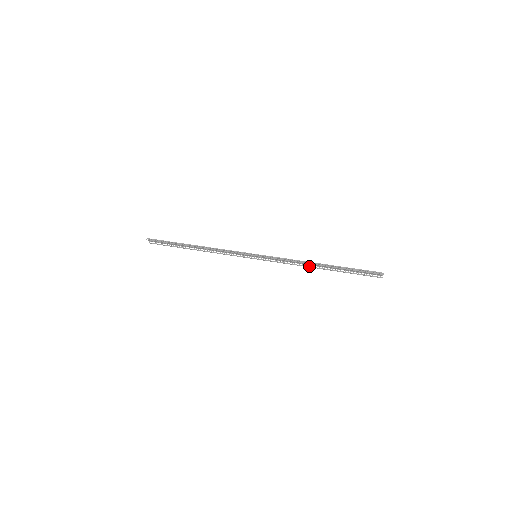
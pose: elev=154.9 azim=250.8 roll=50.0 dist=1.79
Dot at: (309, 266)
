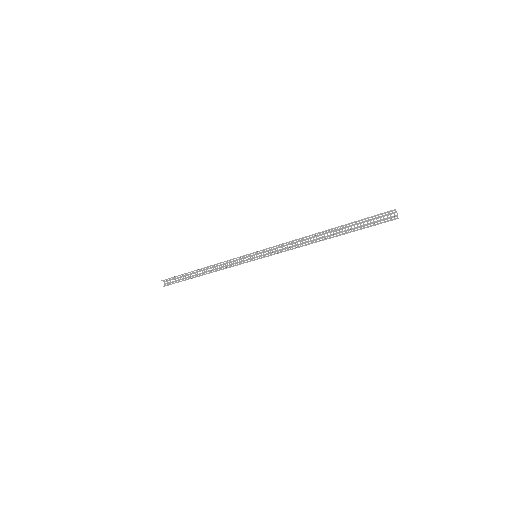
Dot at: occluded
